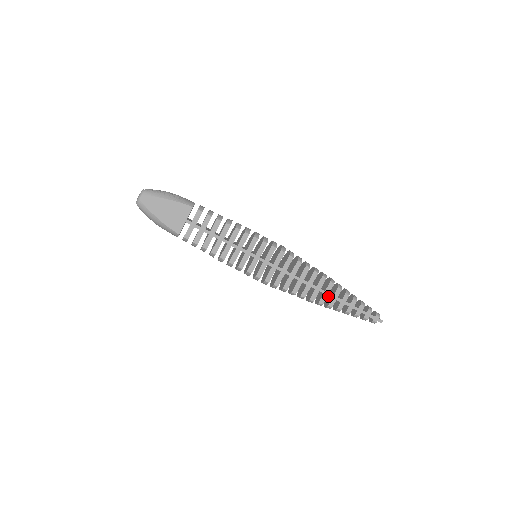
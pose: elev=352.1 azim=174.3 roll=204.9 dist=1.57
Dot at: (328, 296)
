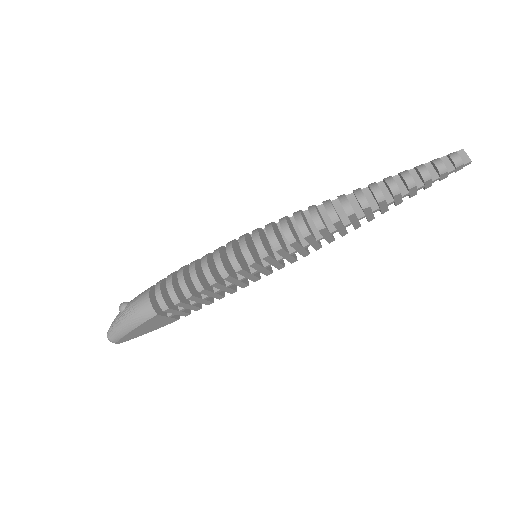
Dot at: (371, 196)
